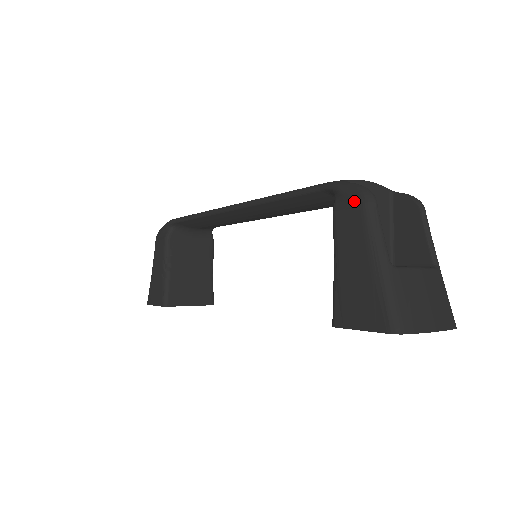
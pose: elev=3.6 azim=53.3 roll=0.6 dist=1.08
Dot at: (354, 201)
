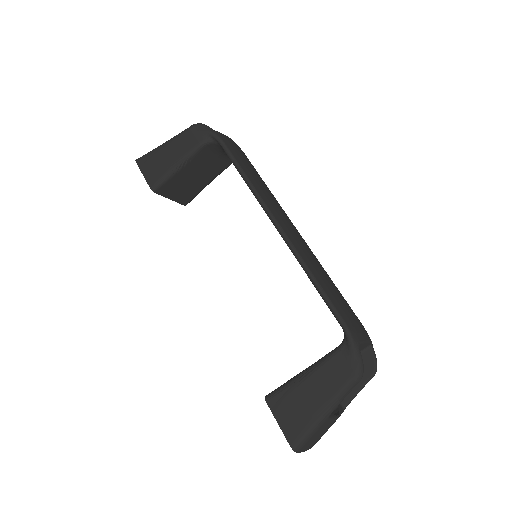
Dot at: (350, 369)
